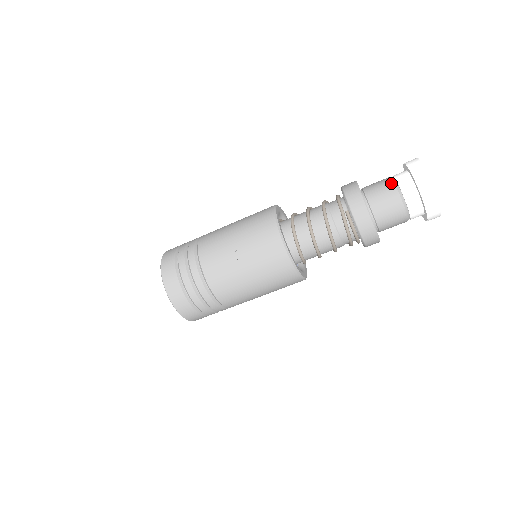
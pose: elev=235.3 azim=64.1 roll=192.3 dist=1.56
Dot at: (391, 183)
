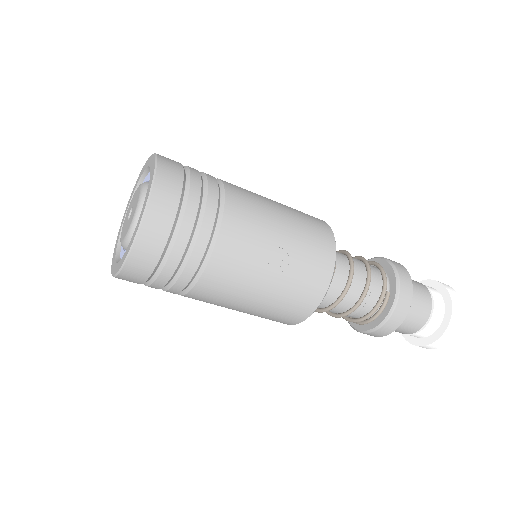
Dot at: (429, 294)
